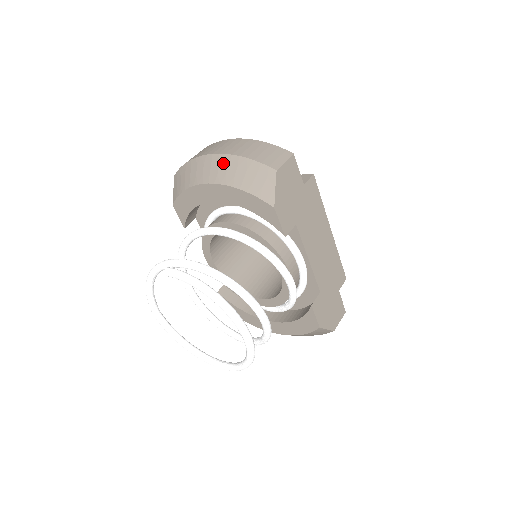
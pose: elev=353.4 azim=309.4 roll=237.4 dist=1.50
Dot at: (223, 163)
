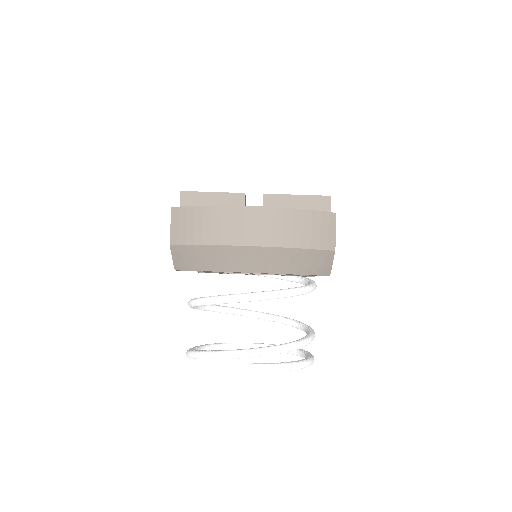
Dot at: (271, 256)
